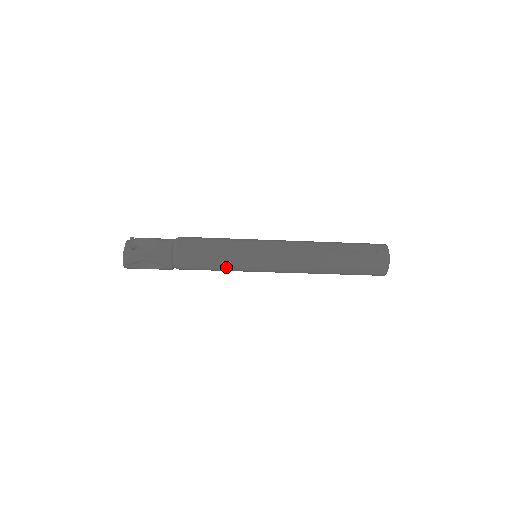
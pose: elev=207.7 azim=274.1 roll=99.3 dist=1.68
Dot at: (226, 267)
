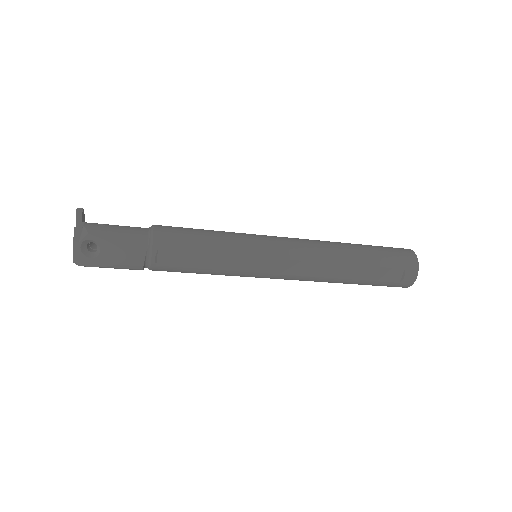
Dot at: occluded
